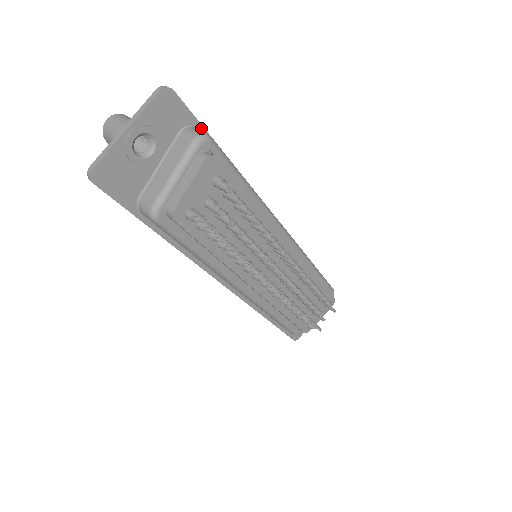
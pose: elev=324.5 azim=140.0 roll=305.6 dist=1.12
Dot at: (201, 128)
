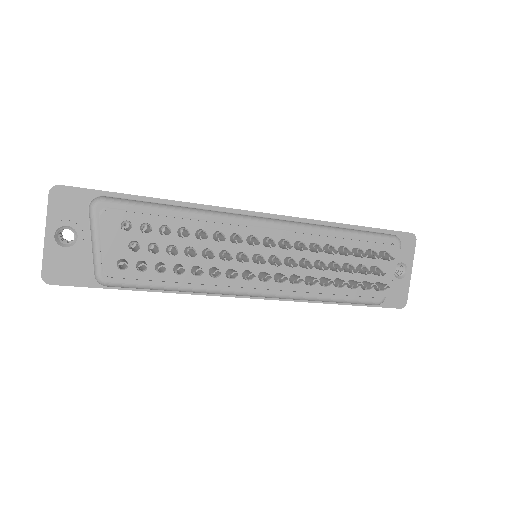
Dot at: (106, 193)
